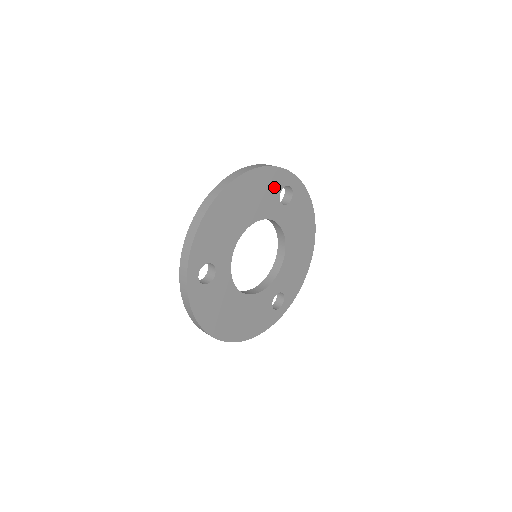
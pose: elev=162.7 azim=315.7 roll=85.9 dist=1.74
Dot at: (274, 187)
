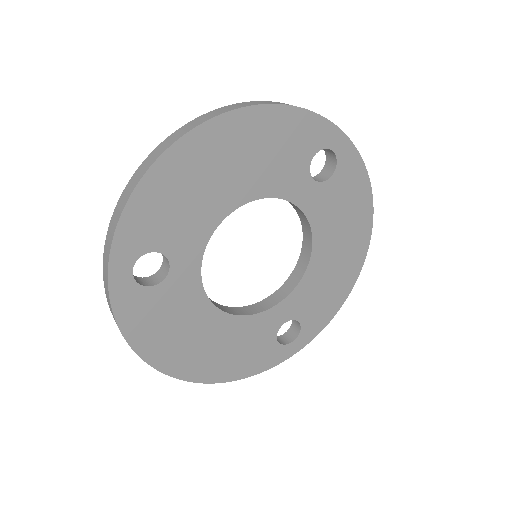
Dot at: (301, 146)
